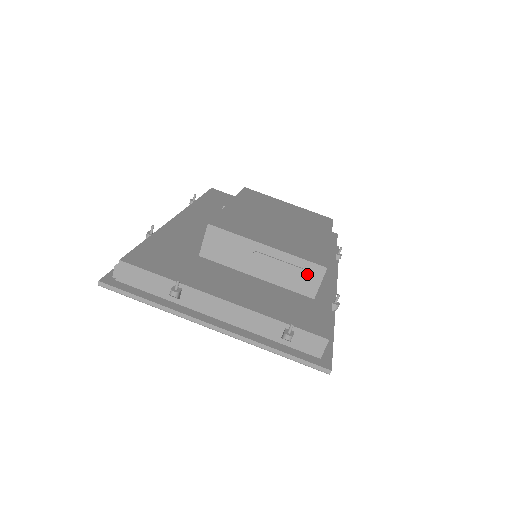
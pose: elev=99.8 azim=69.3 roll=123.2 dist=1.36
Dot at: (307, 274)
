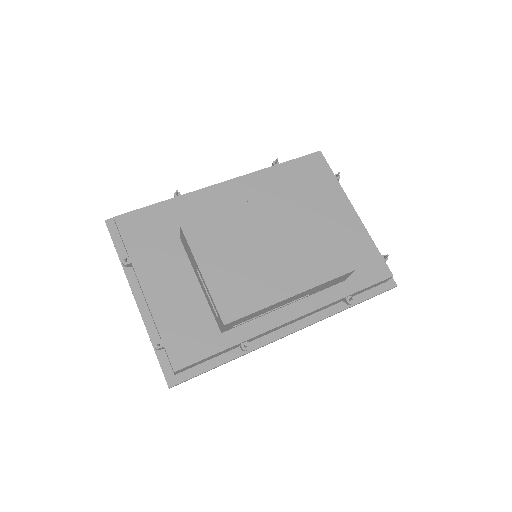
Dot at: (216, 315)
